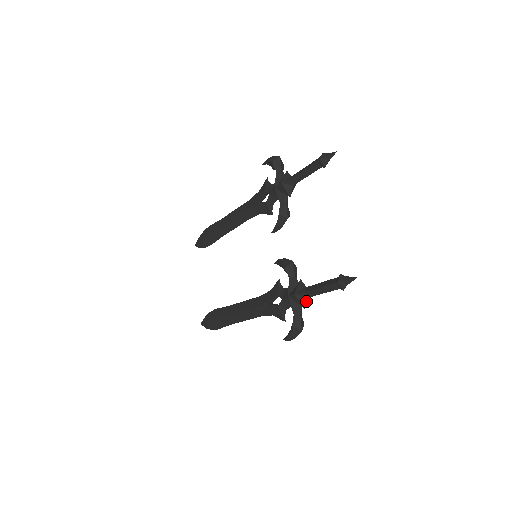
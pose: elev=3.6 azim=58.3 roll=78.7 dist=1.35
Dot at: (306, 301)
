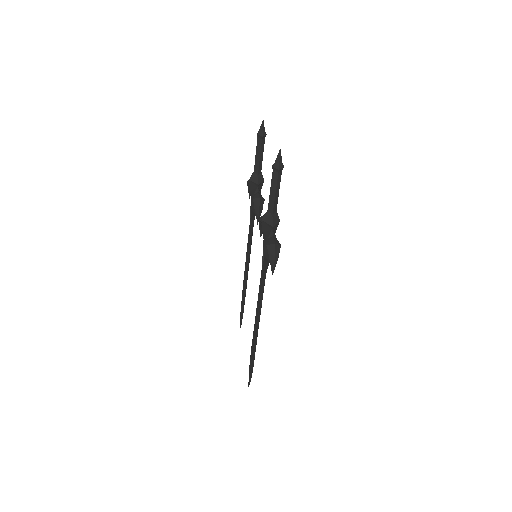
Dot at: (272, 220)
